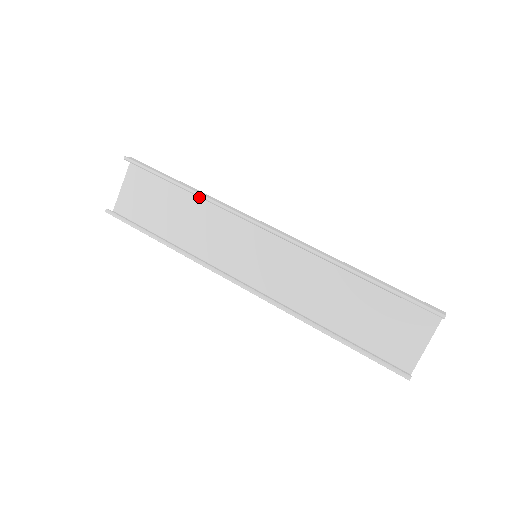
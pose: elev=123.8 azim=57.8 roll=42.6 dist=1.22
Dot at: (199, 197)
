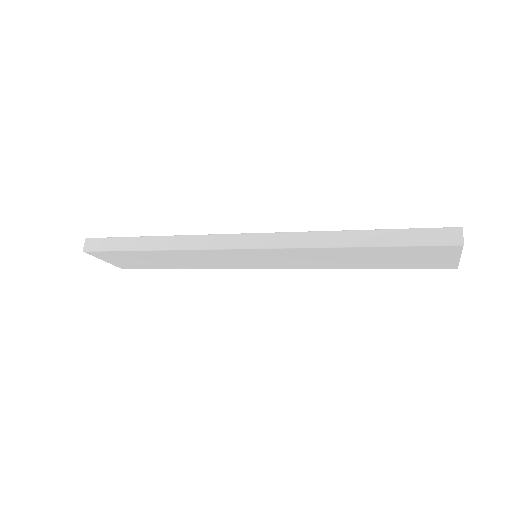
Dot at: occluded
